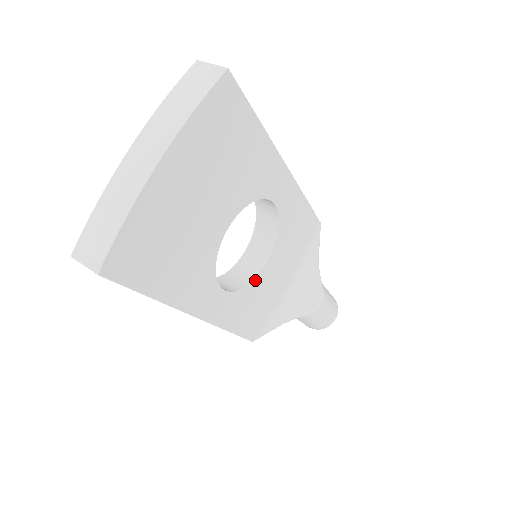
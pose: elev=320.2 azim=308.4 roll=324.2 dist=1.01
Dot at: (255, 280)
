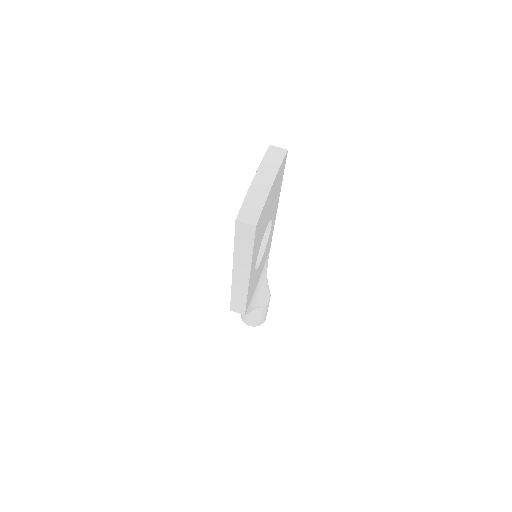
Dot at: occluded
